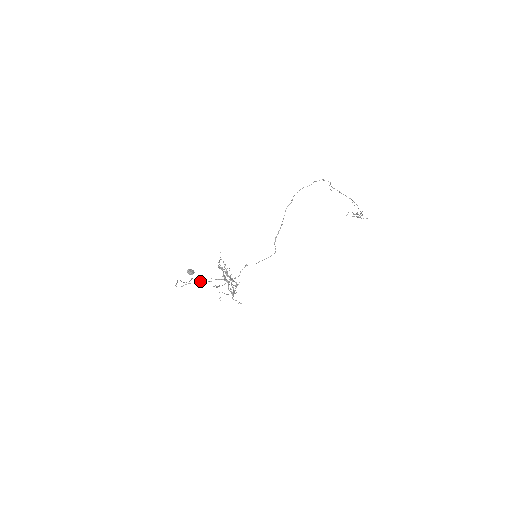
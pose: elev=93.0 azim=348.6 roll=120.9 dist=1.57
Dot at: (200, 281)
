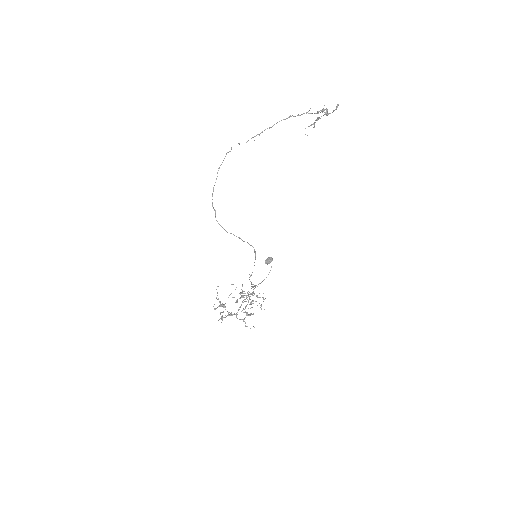
Dot at: (244, 299)
